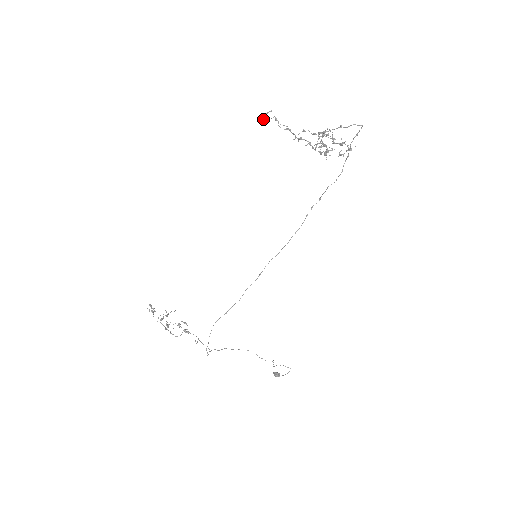
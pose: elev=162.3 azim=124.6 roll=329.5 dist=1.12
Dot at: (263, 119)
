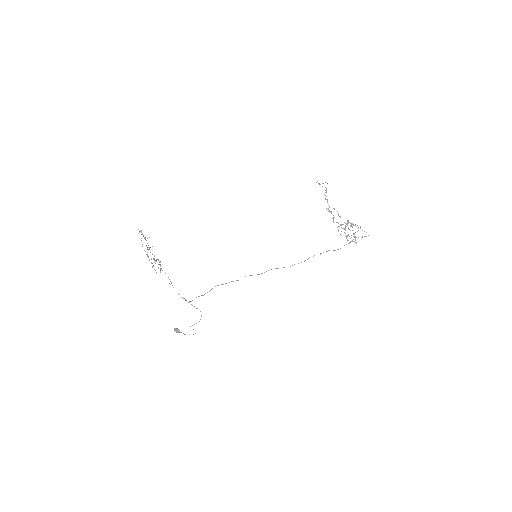
Dot at: (319, 183)
